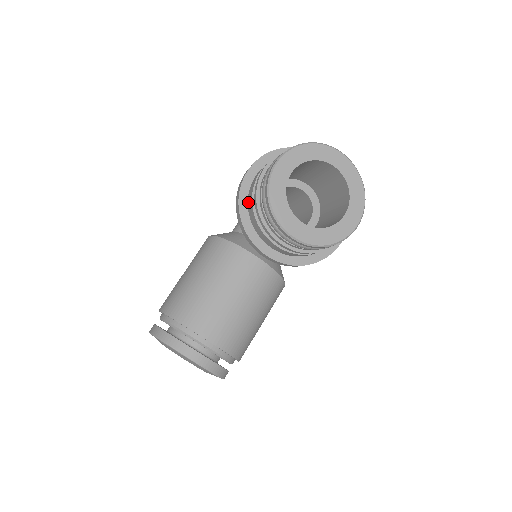
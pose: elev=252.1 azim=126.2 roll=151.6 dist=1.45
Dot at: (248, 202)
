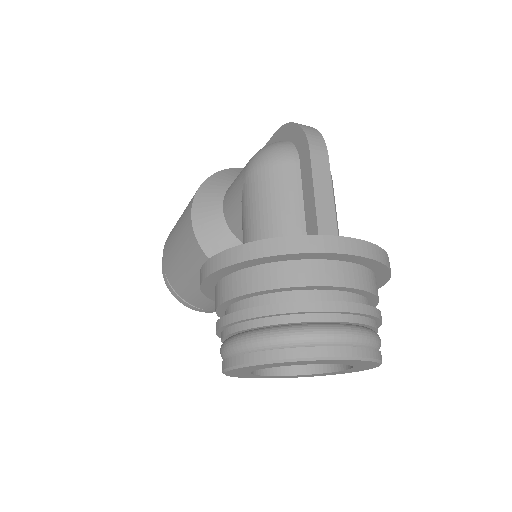
Dot at: occluded
